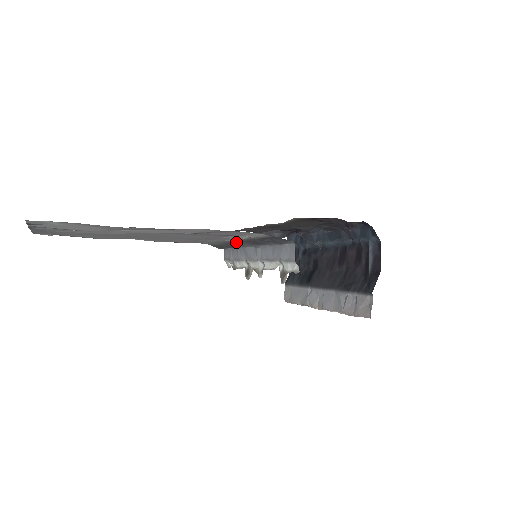
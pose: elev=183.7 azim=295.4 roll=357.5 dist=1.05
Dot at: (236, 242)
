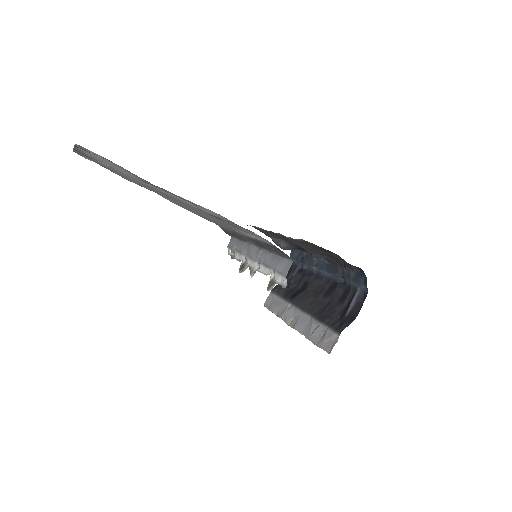
Dot at: (244, 236)
